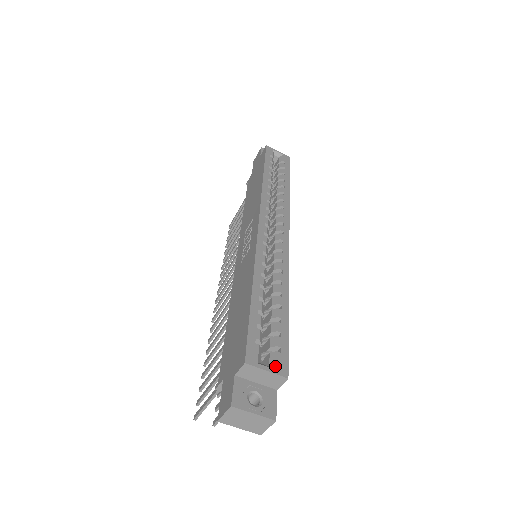
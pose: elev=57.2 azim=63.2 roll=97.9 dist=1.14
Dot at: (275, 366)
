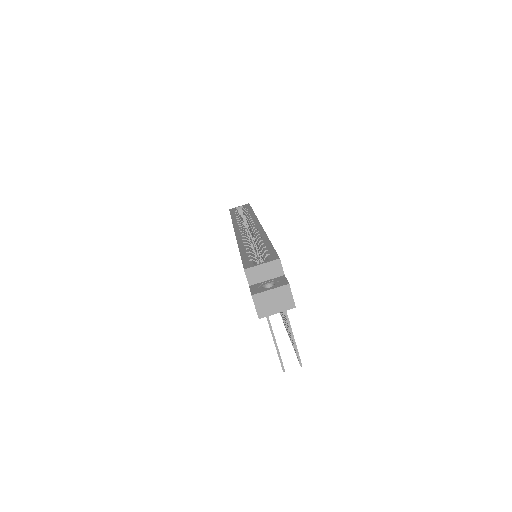
Dot at: (268, 260)
